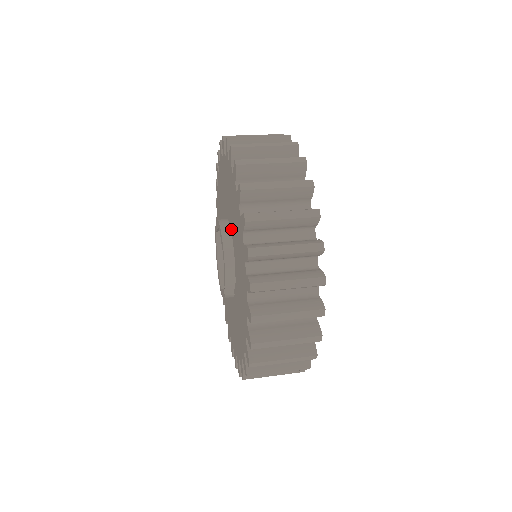
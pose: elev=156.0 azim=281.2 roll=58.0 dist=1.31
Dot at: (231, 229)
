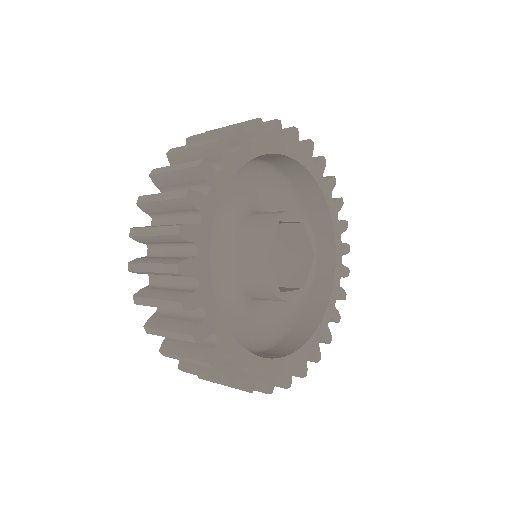
Dot at: occluded
